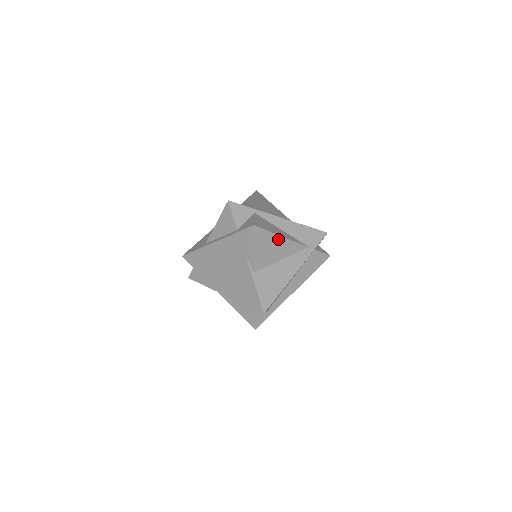
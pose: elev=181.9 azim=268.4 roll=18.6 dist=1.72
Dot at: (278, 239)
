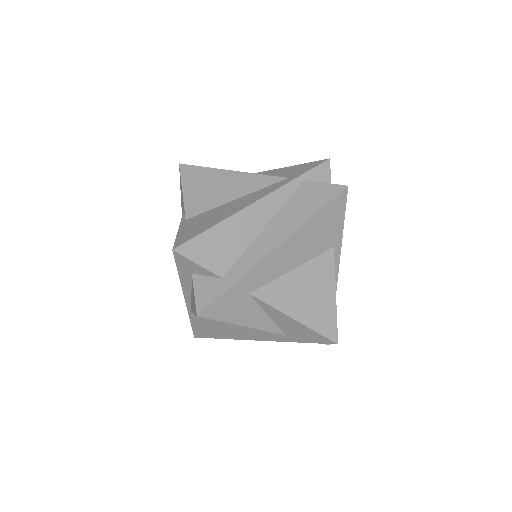
Dot at: (224, 174)
